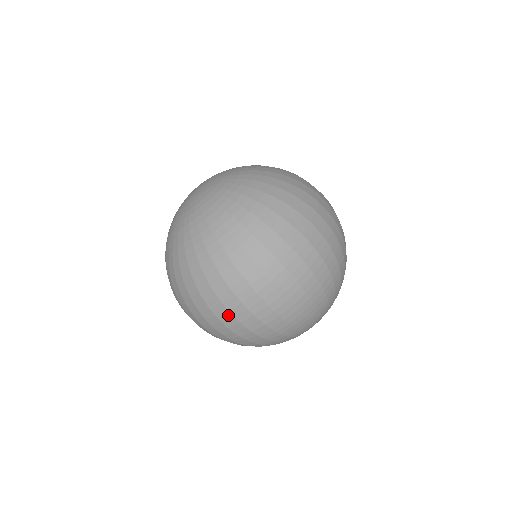
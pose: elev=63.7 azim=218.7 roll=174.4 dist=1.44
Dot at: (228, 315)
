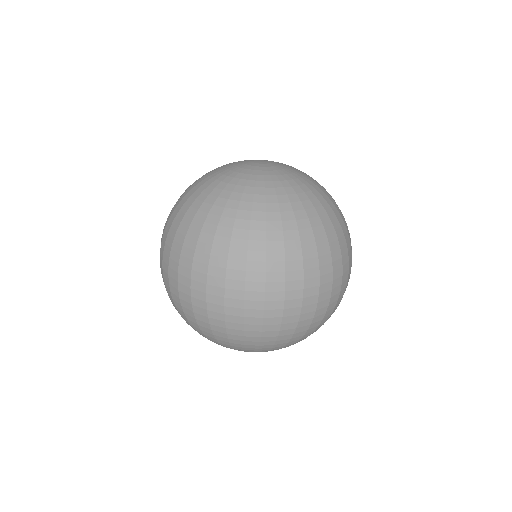
Dot at: (240, 295)
